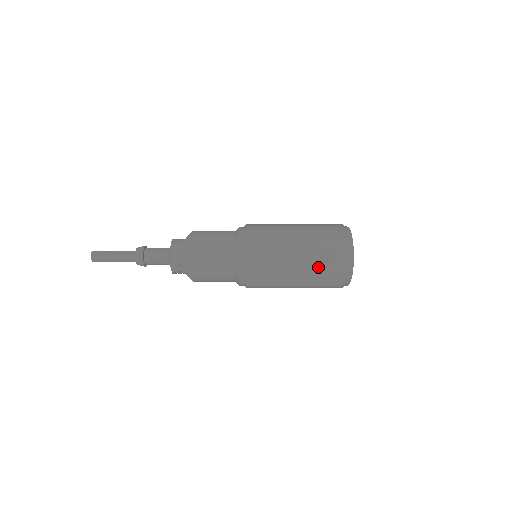
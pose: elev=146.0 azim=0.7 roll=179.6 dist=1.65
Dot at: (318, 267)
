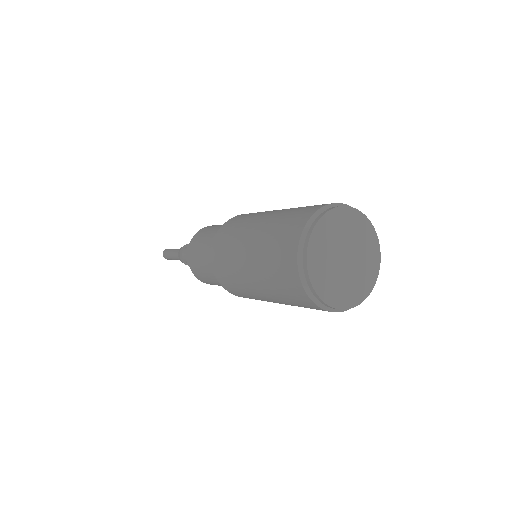
Dot at: (268, 243)
